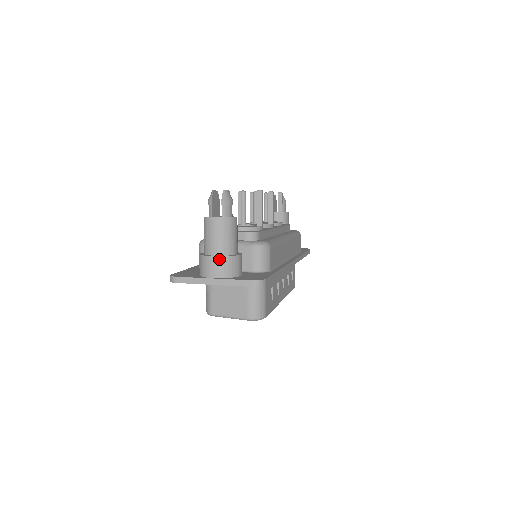
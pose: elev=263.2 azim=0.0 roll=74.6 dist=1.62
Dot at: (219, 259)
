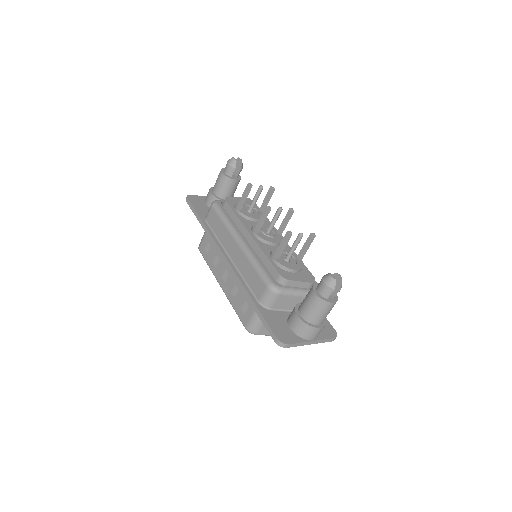
Dot at: (322, 328)
